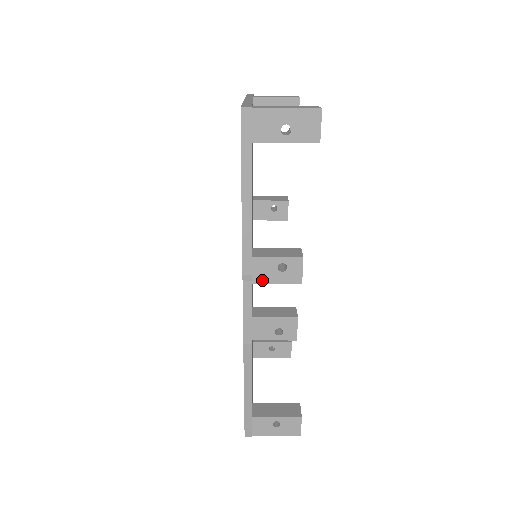
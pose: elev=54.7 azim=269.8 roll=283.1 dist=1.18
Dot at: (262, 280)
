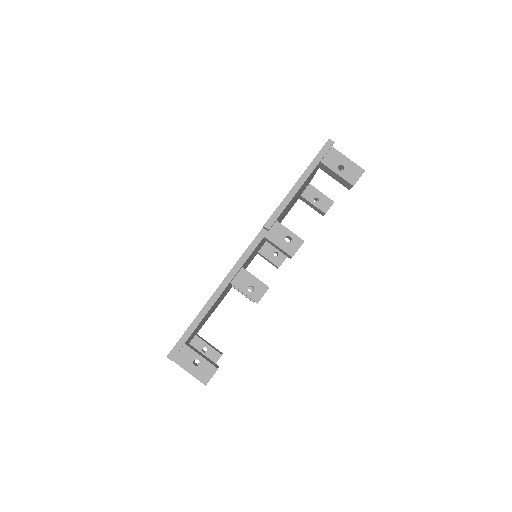
Dot at: (271, 238)
